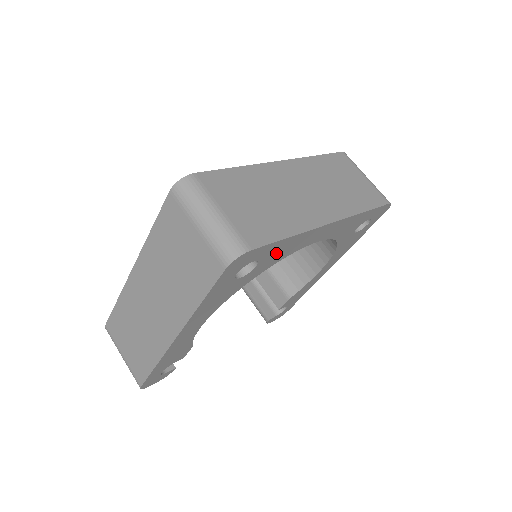
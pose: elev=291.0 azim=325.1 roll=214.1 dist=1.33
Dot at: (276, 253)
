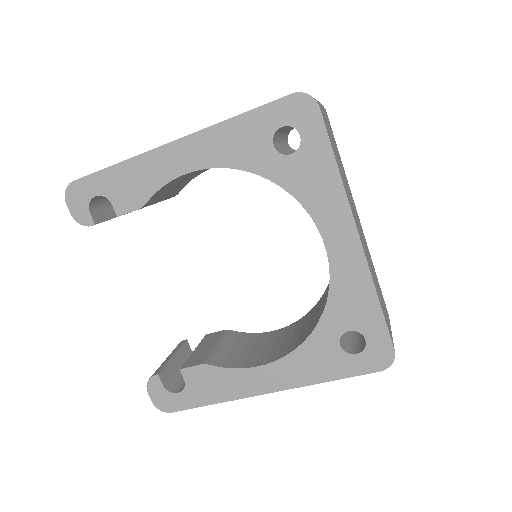
Dot at: (311, 171)
